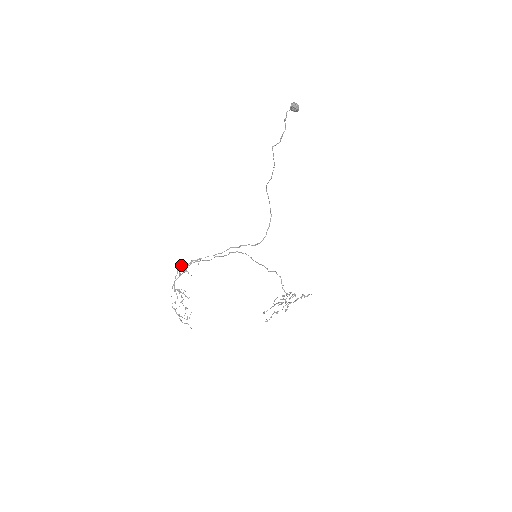
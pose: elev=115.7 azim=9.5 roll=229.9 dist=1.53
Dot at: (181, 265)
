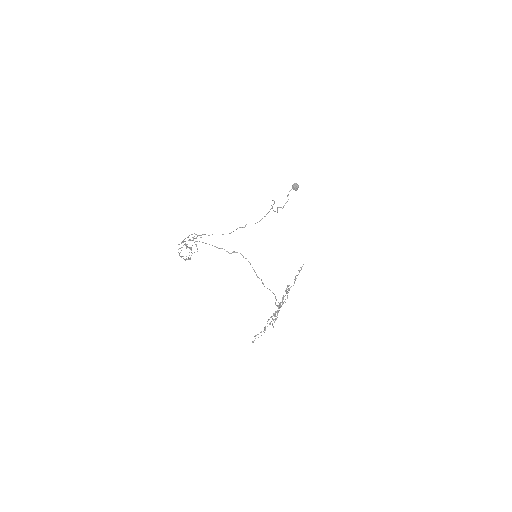
Dot at: occluded
